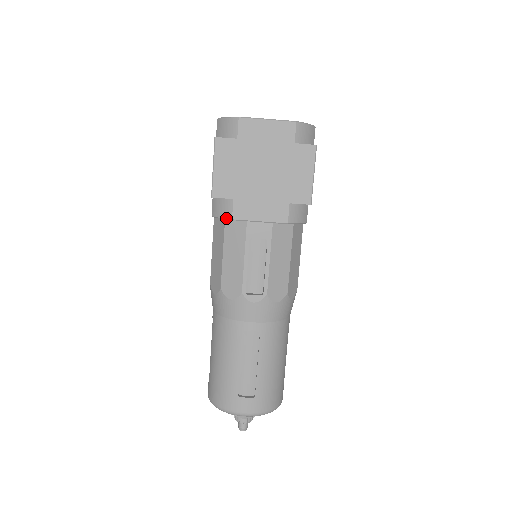
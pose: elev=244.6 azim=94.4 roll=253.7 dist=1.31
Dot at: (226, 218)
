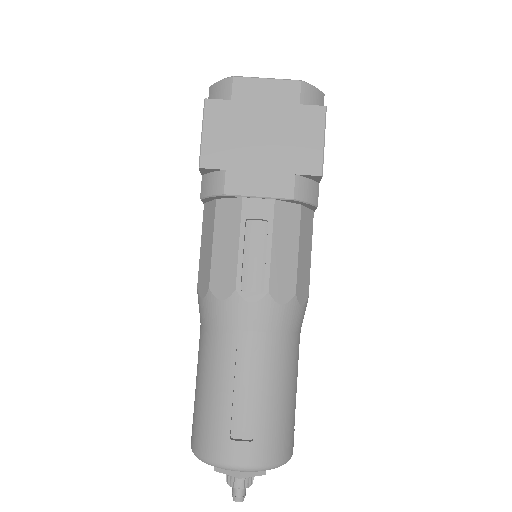
Dot at: (217, 194)
